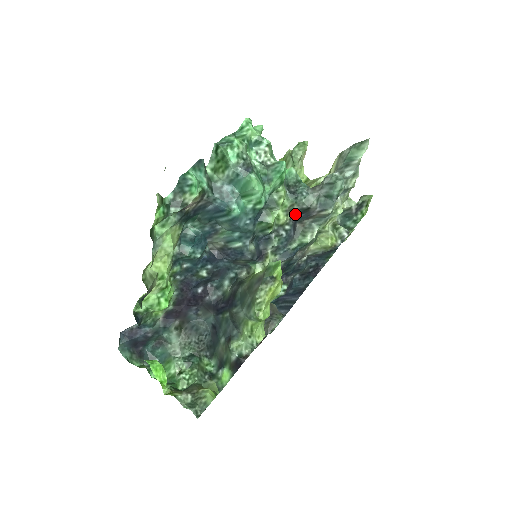
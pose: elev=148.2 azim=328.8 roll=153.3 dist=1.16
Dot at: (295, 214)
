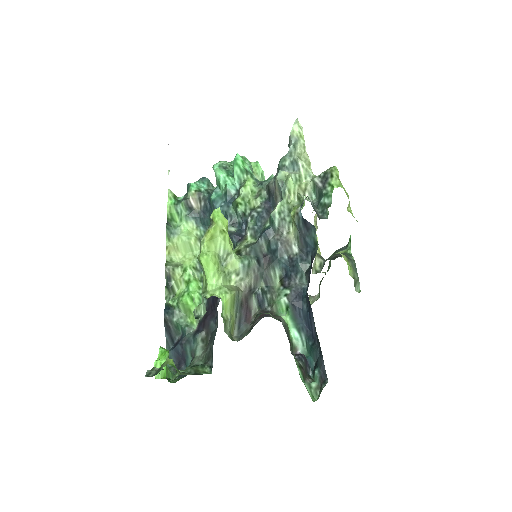
Dot at: (268, 201)
